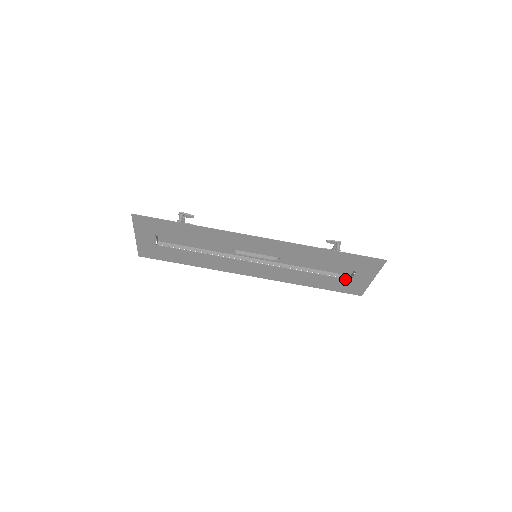
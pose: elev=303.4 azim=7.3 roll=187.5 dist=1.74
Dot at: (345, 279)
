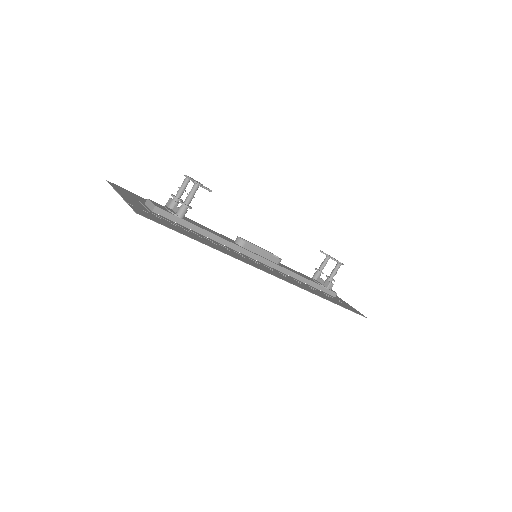
Dot at: occluded
